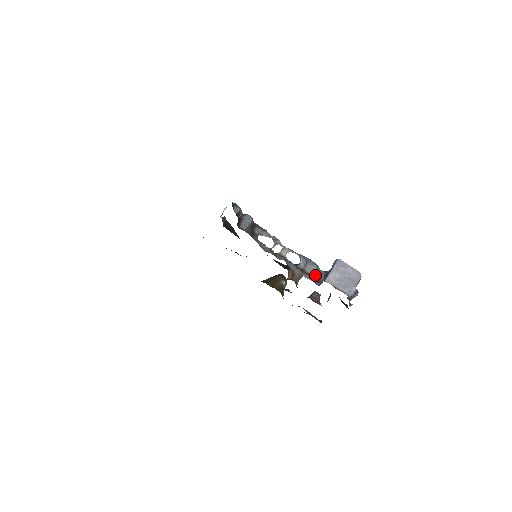
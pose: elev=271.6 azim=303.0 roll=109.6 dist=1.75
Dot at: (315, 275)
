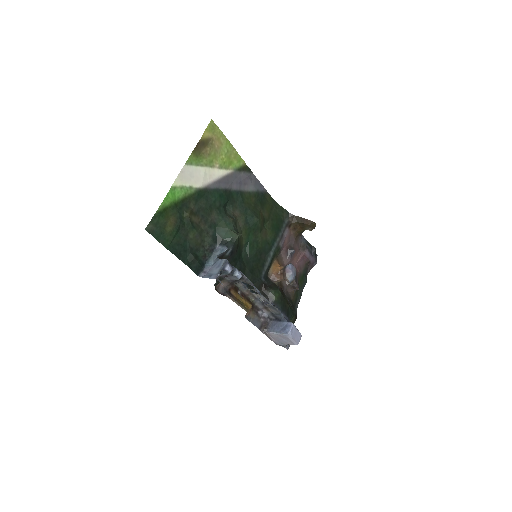
Dot at: (274, 313)
